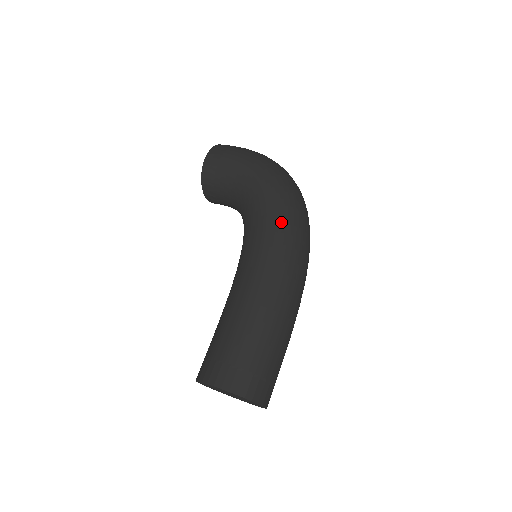
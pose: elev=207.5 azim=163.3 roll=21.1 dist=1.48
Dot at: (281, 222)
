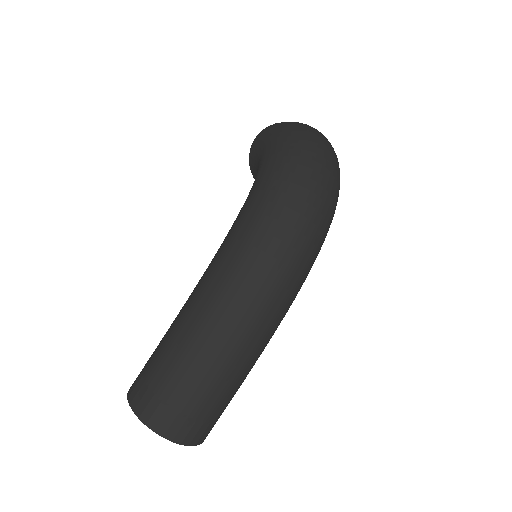
Dot at: (252, 210)
